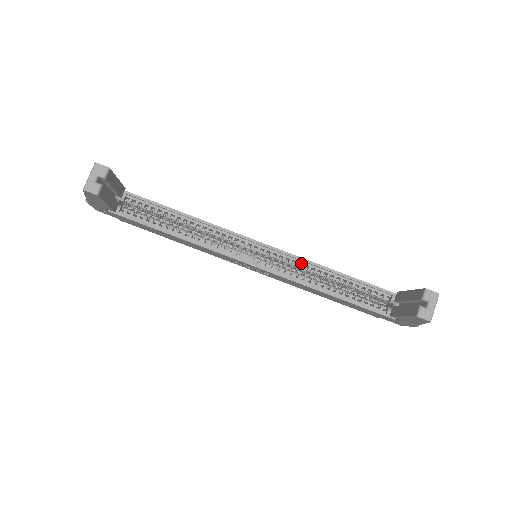
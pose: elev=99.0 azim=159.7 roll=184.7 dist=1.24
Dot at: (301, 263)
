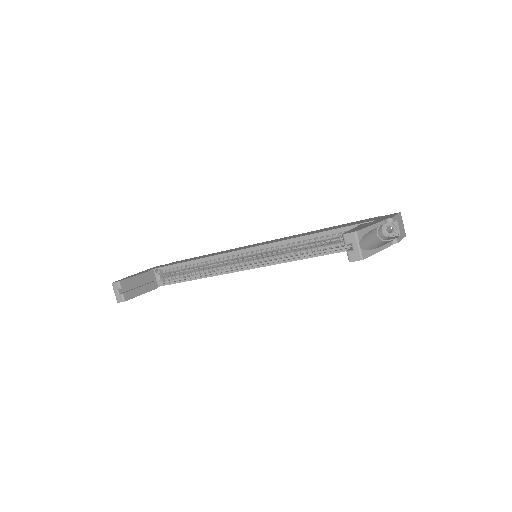
Dot at: (283, 244)
